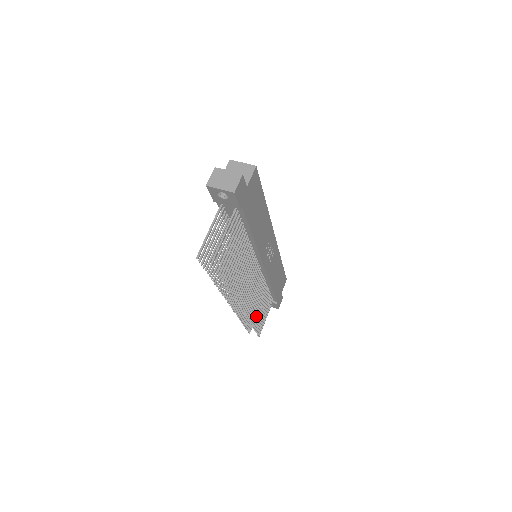
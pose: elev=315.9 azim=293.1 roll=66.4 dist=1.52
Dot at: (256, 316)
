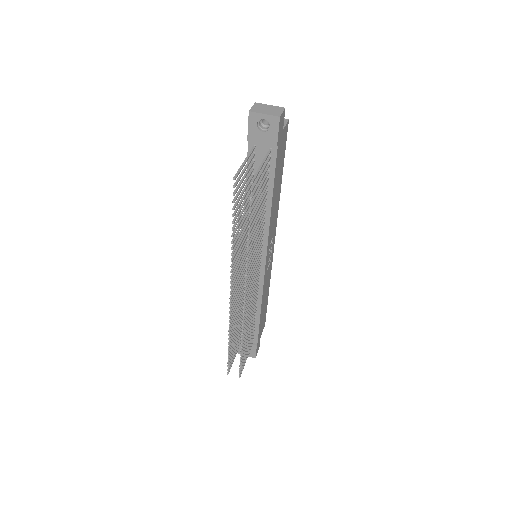
Dot at: (245, 338)
